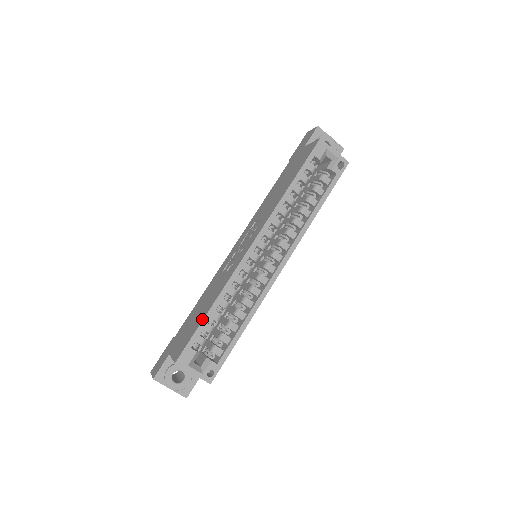
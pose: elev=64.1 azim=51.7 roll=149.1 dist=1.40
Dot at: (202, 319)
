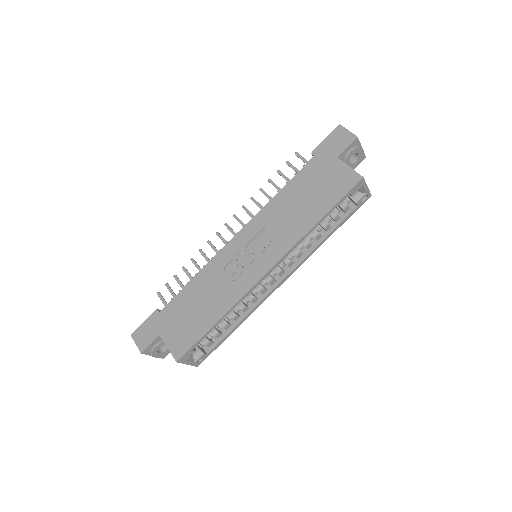
Dot at: (207, 329)
